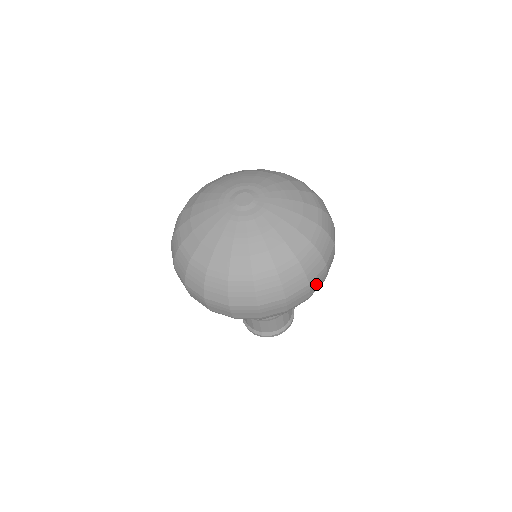
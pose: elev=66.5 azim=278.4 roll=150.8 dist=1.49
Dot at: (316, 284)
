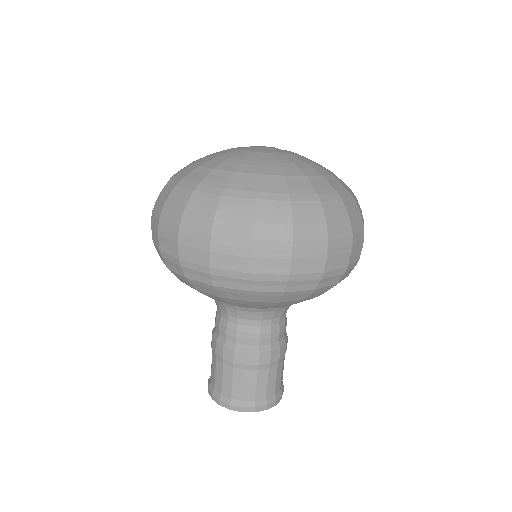
Dot at: (336, 254)
